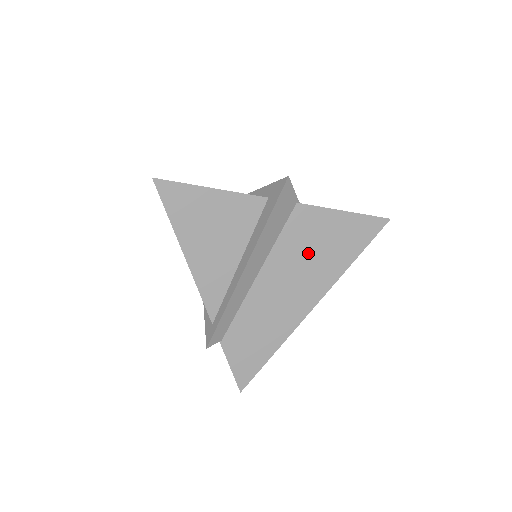
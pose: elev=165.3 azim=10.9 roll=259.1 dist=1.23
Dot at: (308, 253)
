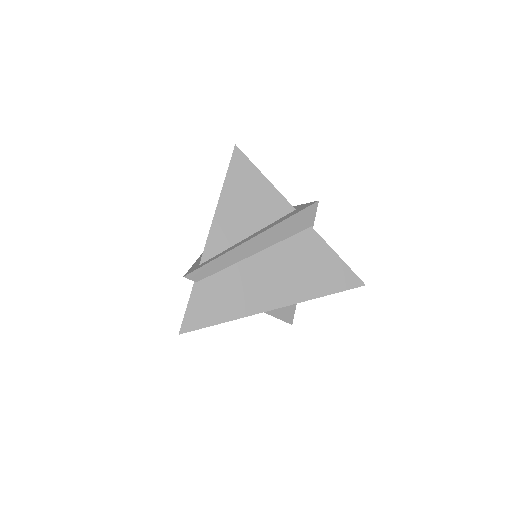
Dot at: (297, 266)
